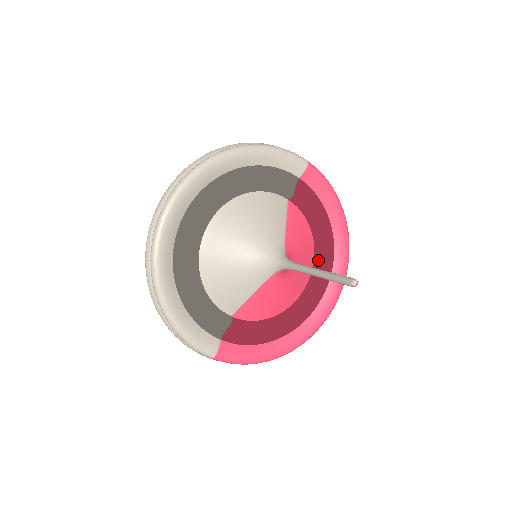
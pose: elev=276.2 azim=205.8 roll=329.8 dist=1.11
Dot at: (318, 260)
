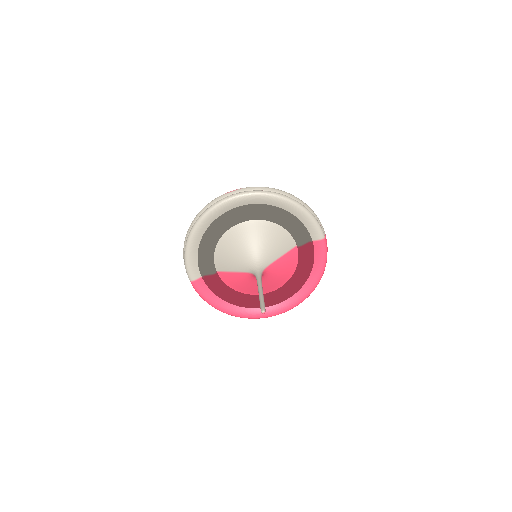
Dot at: (285, 287)
